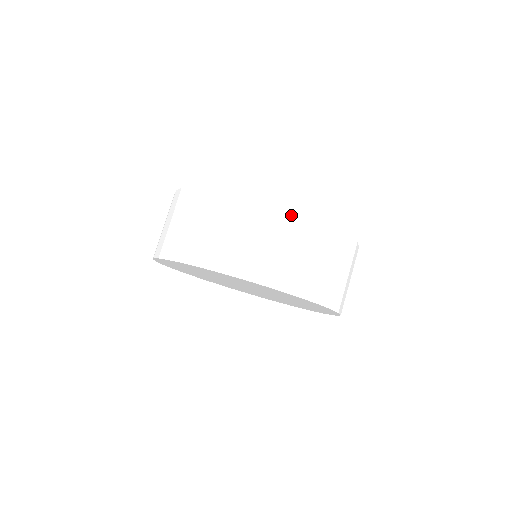
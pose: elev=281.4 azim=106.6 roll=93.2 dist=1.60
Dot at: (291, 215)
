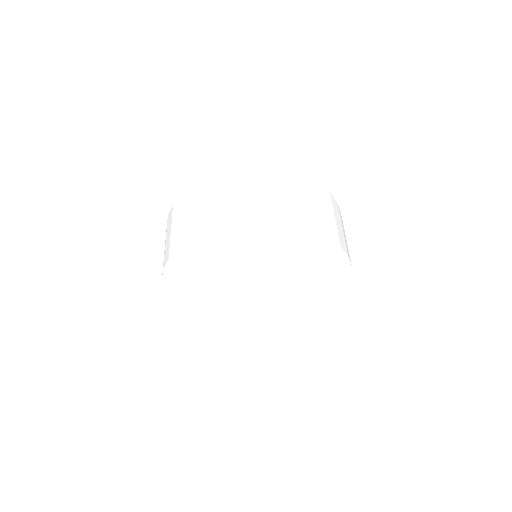
Dot at: (273, 173)
